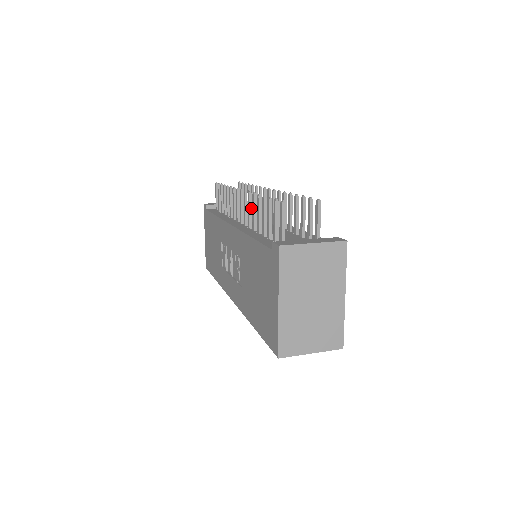
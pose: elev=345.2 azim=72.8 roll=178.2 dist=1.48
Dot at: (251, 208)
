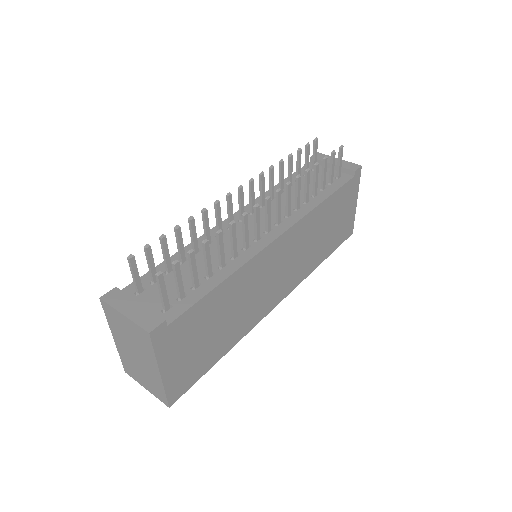
Dot at: (217, 218)
